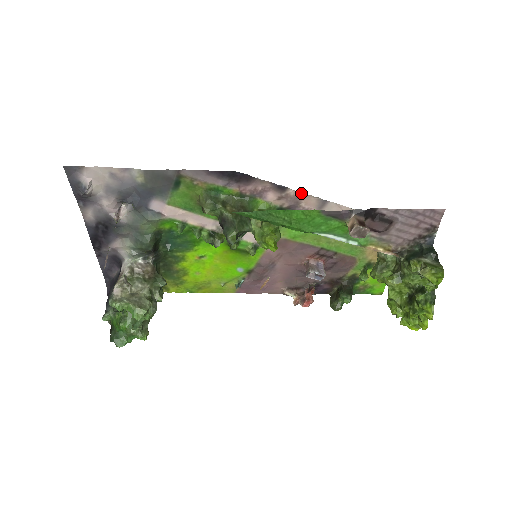
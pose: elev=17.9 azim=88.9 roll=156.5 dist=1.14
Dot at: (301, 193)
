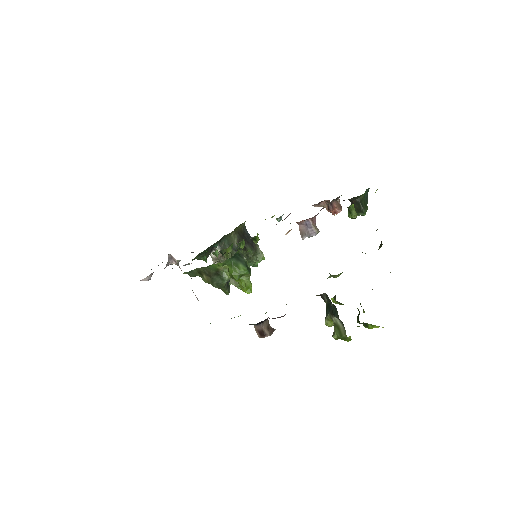
Dot at: occluded
